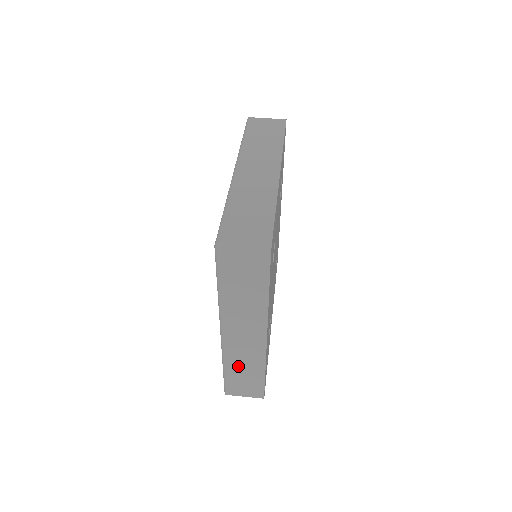
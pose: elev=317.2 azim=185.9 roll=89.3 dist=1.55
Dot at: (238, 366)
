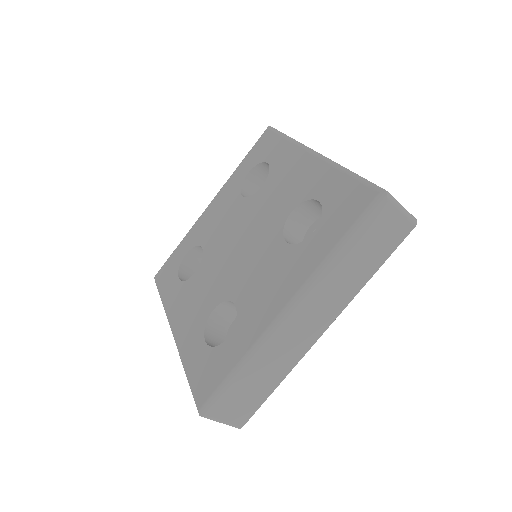
Dot at: (262, 366)
